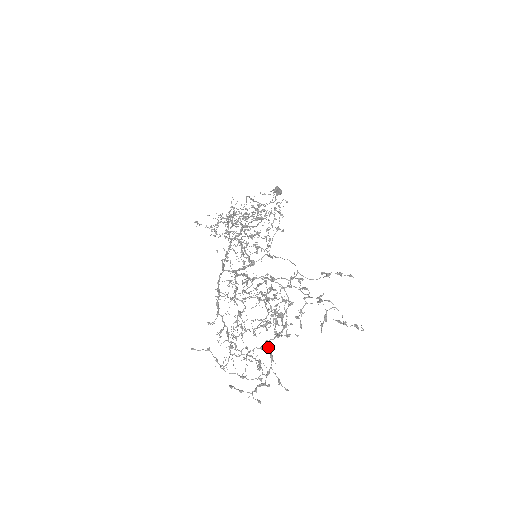
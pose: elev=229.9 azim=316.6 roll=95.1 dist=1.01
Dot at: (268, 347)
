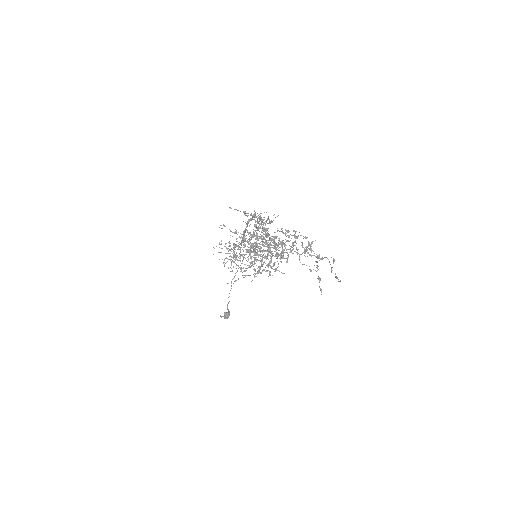
Dot at: occluded
